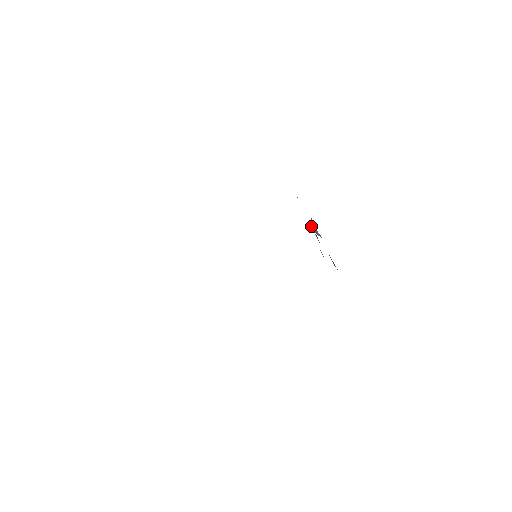
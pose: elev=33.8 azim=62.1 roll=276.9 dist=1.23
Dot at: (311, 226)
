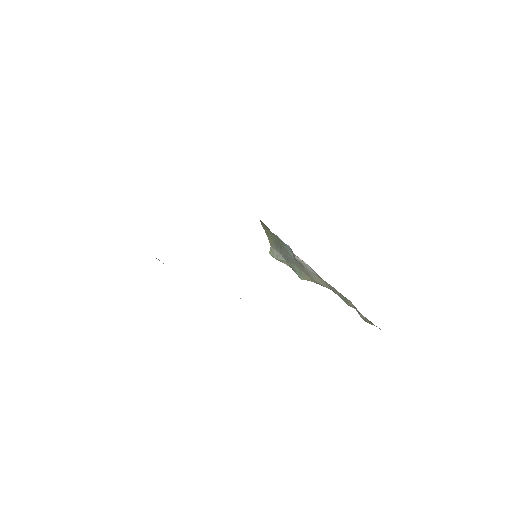
Dot at: (271, 255)
